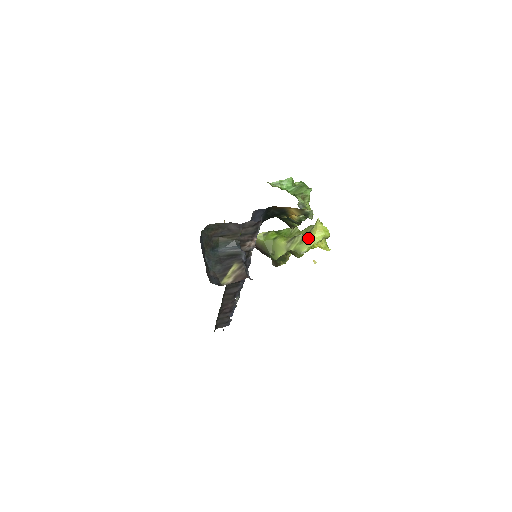
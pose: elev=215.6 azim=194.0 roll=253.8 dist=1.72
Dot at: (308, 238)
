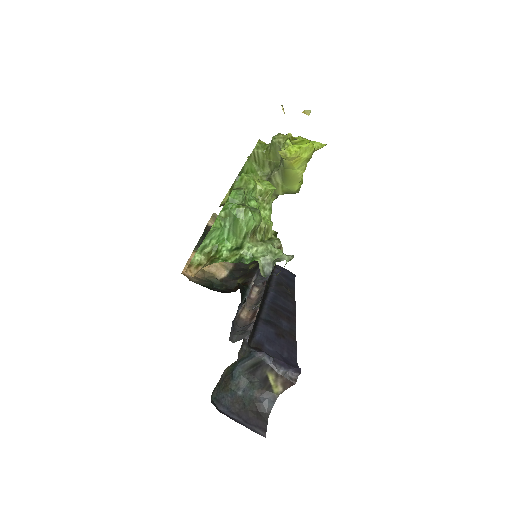
Dot at: (288, 174)
